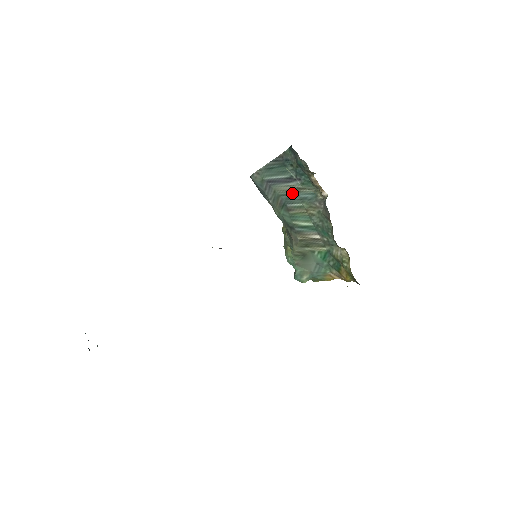
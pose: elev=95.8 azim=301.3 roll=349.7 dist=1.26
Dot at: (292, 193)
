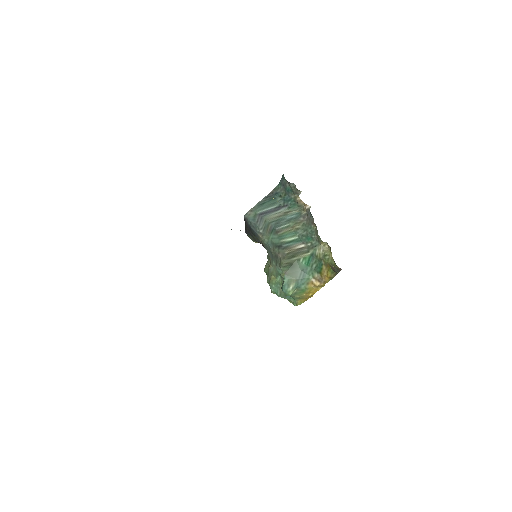
Dot at: (280, 218)
